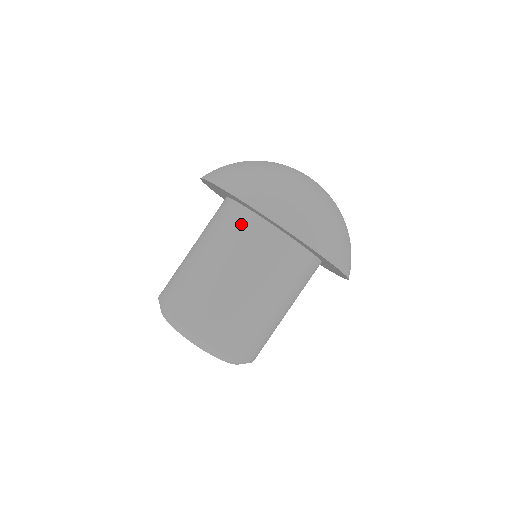
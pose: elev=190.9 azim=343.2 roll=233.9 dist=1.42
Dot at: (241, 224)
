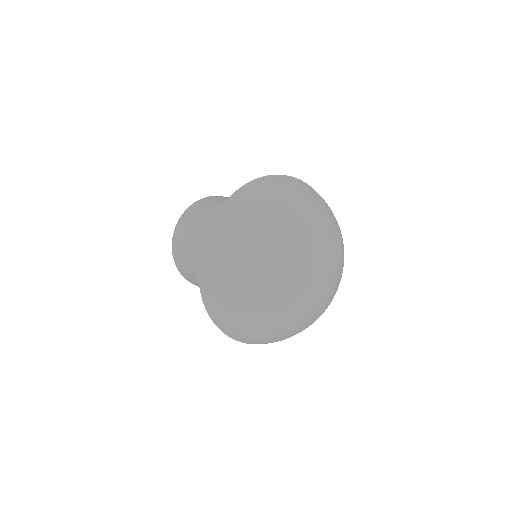
Dot at: occluded
